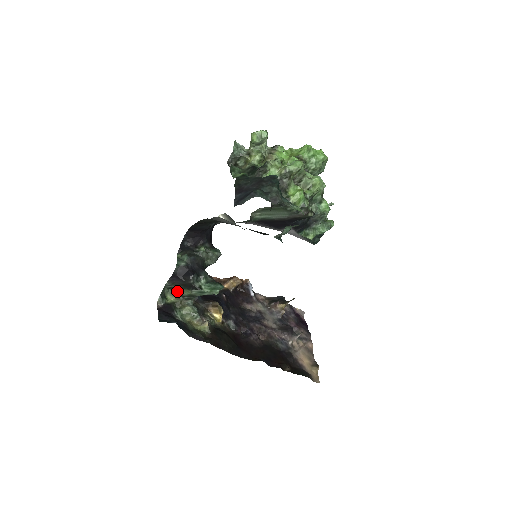
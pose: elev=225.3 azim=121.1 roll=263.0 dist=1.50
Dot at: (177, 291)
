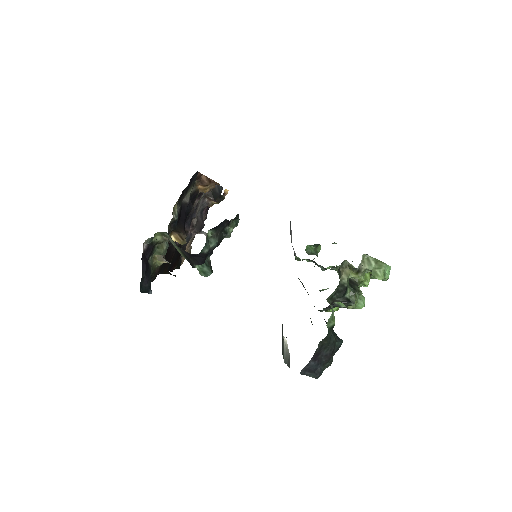
Dot at: (171, 239)
